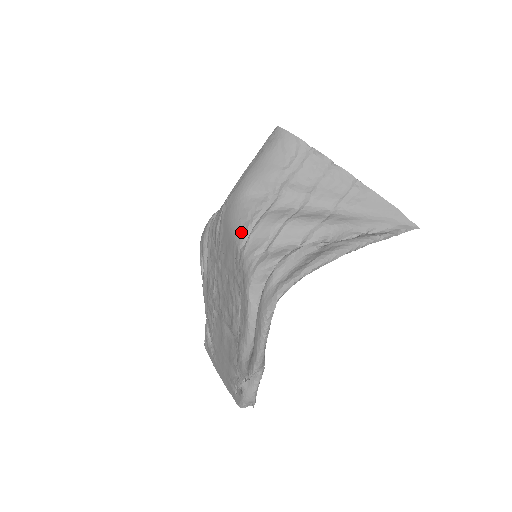
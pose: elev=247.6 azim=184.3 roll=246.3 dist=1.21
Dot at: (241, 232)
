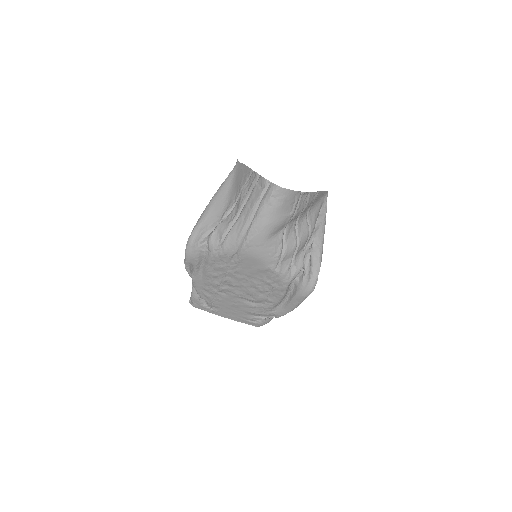
Dot at: (273, 262)
